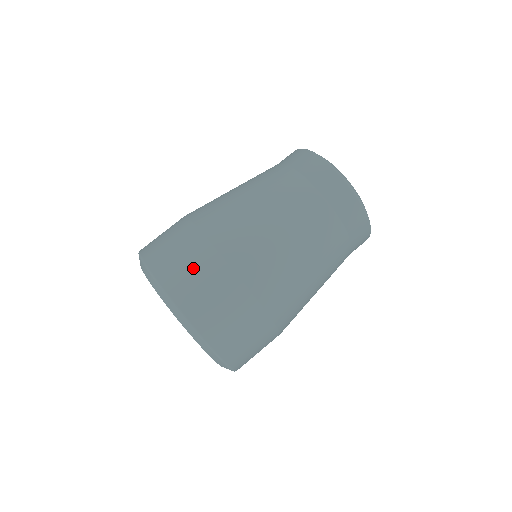
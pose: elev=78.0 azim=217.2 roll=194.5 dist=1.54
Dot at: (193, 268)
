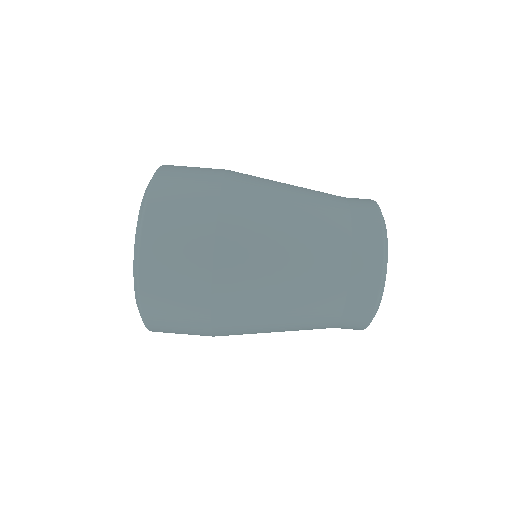
Dot at: (183, 223)
